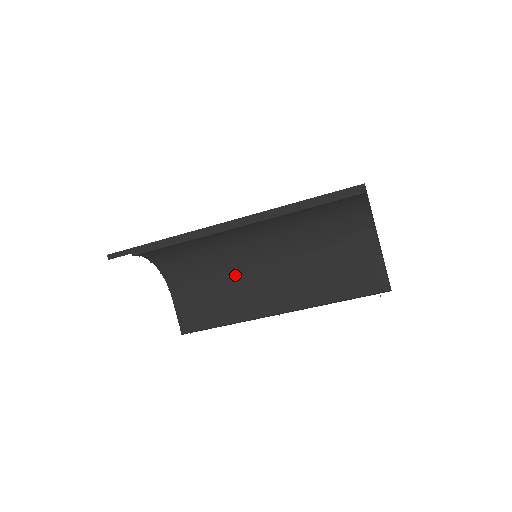
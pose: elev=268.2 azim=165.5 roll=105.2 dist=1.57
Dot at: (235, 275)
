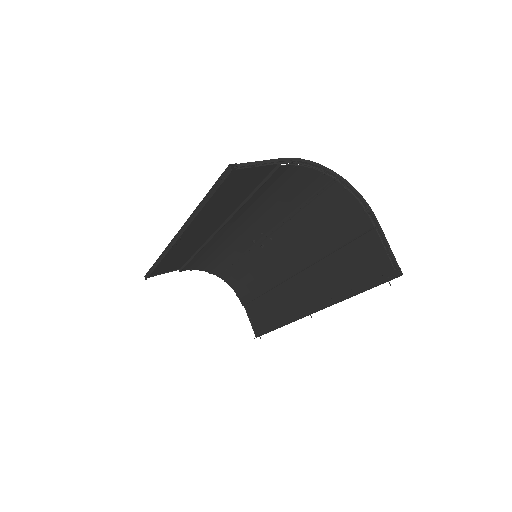
Dot at: (270, 276)
